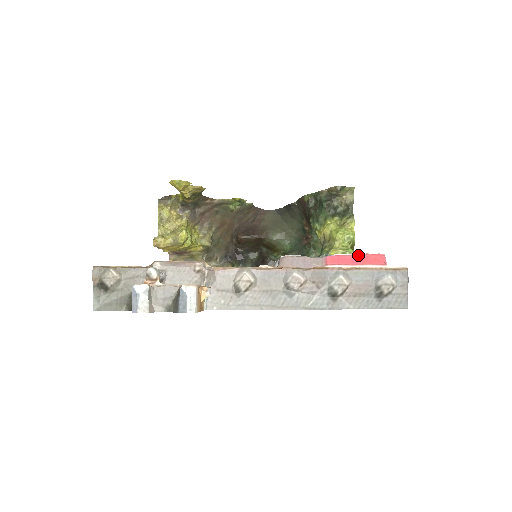
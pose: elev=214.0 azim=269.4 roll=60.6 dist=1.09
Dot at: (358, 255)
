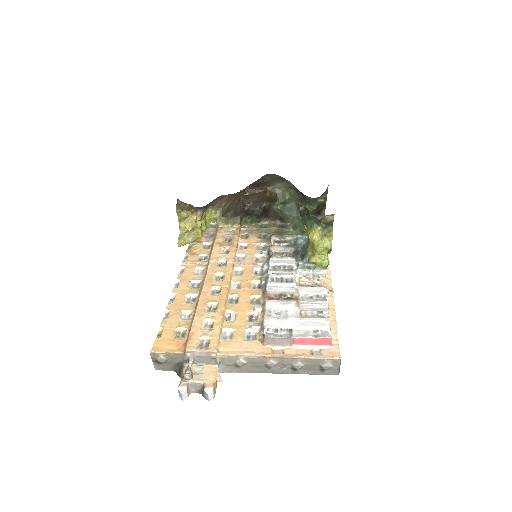
Dot at: (314, 339)
